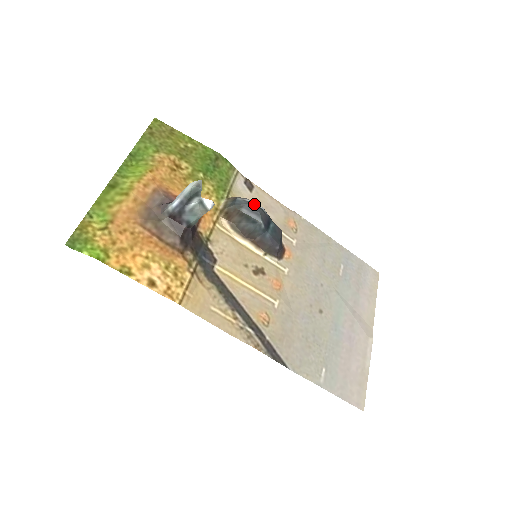
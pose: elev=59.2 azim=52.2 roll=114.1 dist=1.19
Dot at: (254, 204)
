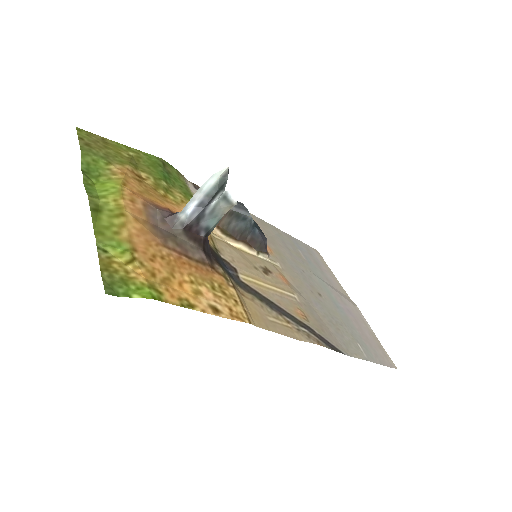
Dot at: occluded
